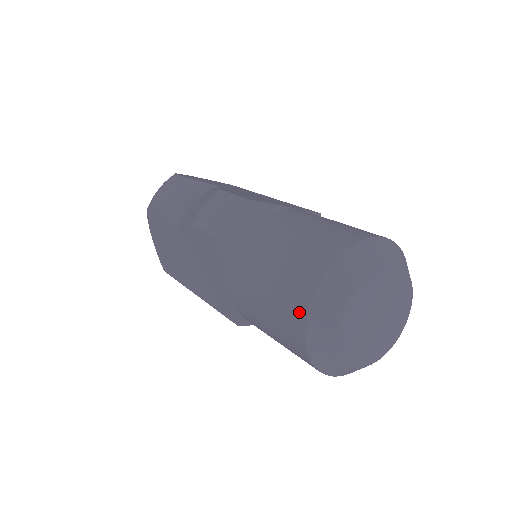
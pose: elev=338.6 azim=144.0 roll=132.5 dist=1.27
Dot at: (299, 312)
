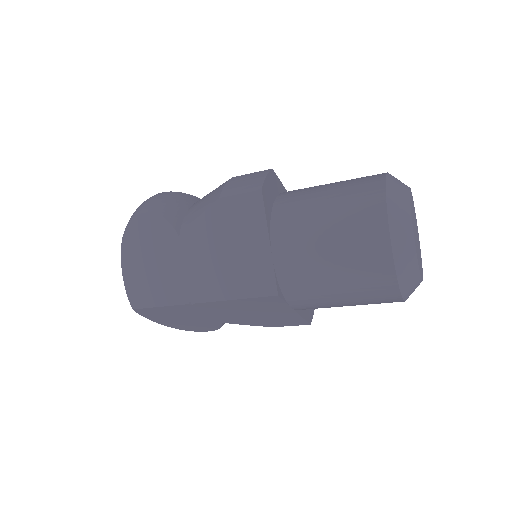
Dot at: (376, 213)
